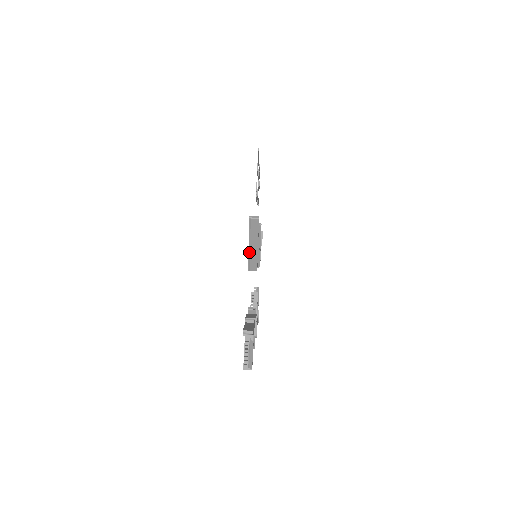
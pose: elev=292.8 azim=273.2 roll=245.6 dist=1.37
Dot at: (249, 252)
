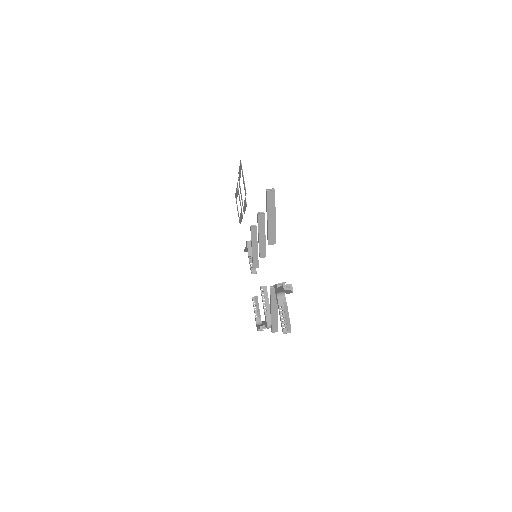
Dot at: (268, 225)
